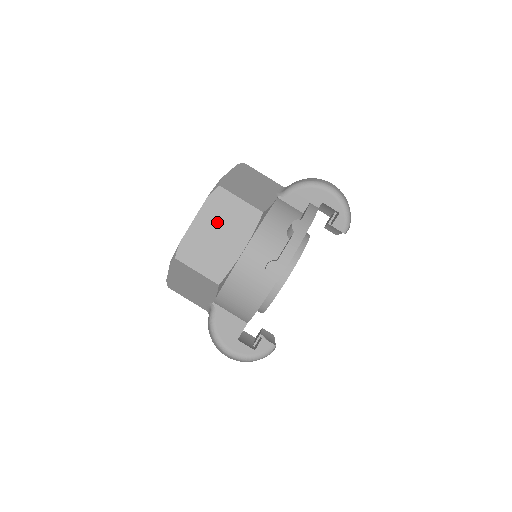
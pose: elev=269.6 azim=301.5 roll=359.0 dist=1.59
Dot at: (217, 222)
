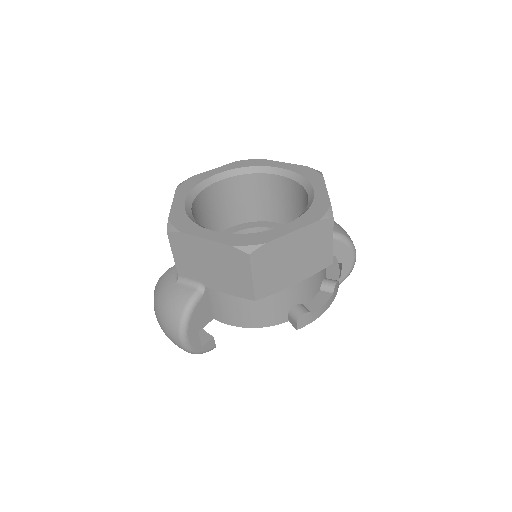
Dot at: (304, 247)
